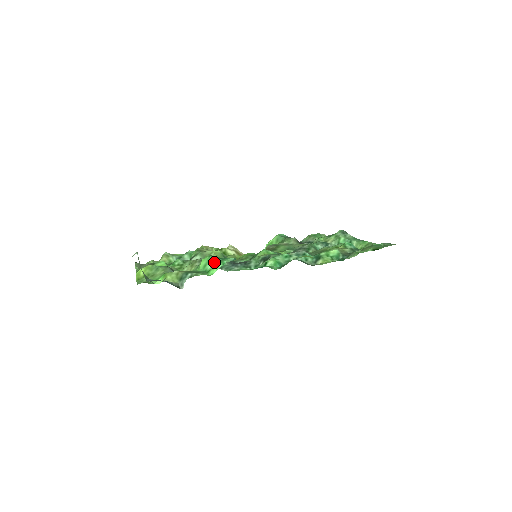
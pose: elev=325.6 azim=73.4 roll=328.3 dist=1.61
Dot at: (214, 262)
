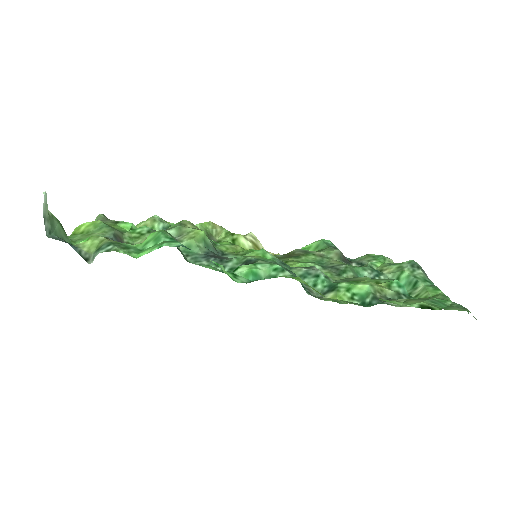
Dot at: (158, 241)
